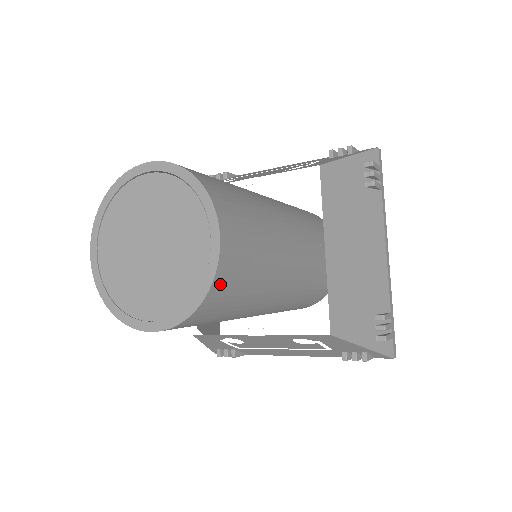
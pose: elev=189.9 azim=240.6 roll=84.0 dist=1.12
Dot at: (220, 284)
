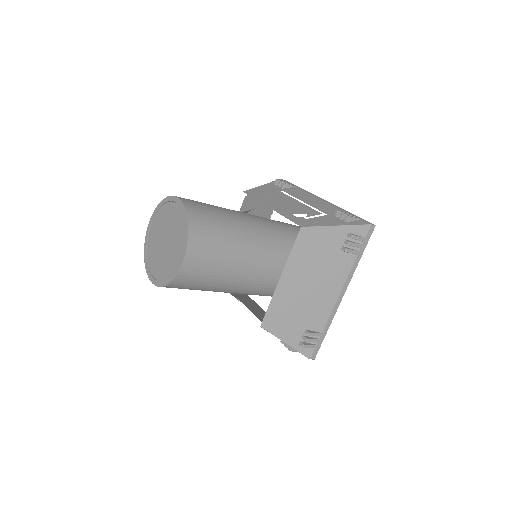
Dot at: (180, 280)
